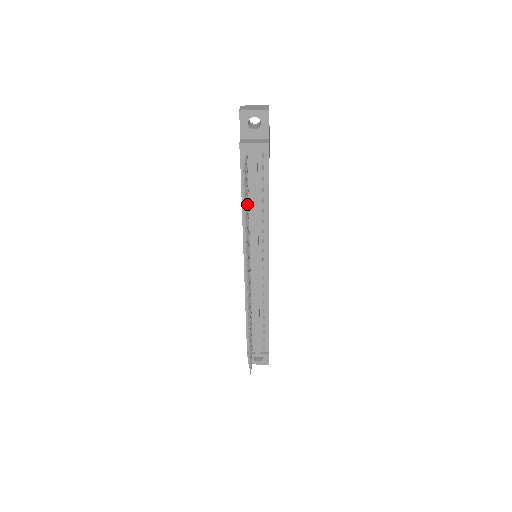
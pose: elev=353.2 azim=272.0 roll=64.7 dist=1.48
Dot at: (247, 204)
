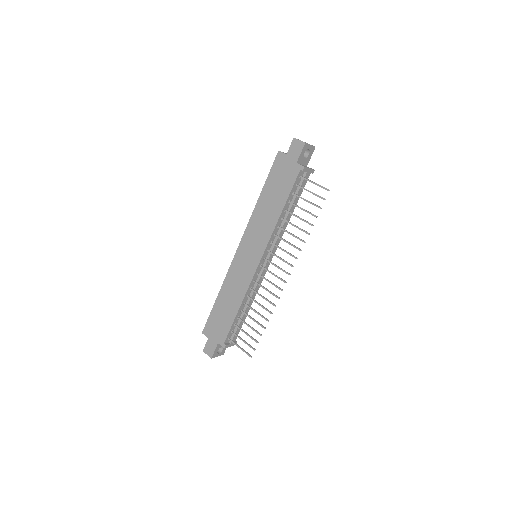
Dot at: (292, 213)
